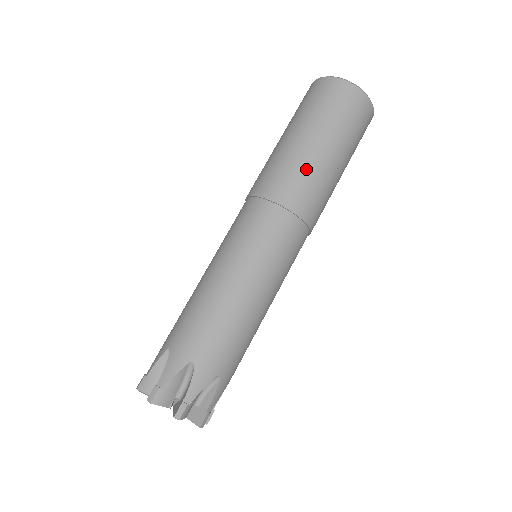
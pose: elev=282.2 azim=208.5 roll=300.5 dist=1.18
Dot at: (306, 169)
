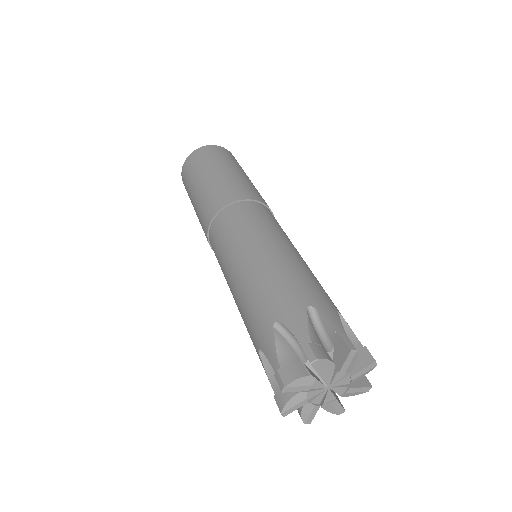
Dot at: (237, 180)
